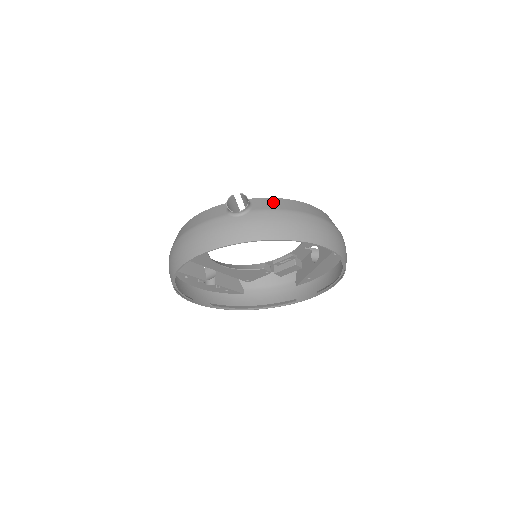
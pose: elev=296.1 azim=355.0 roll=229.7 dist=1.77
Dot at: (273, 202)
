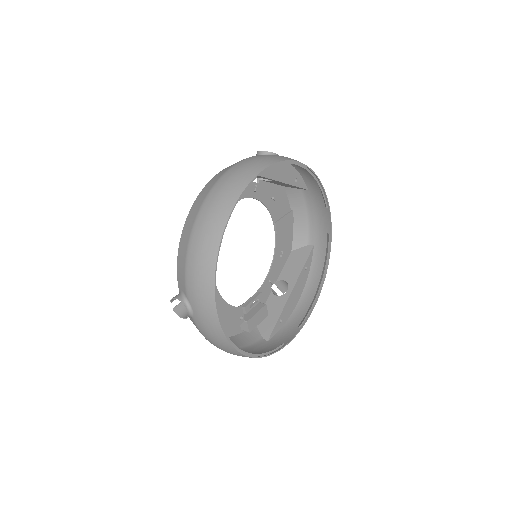
Dot at: occluded
